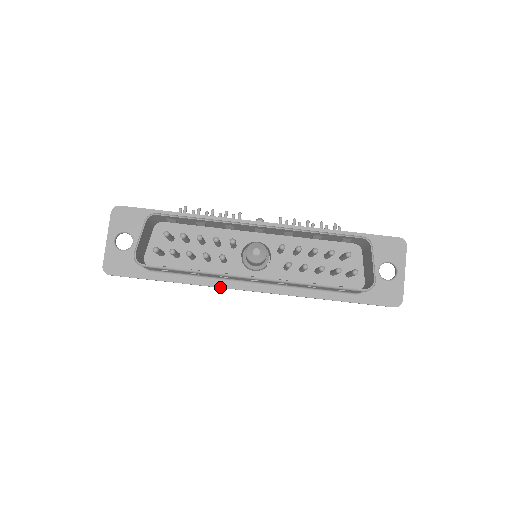
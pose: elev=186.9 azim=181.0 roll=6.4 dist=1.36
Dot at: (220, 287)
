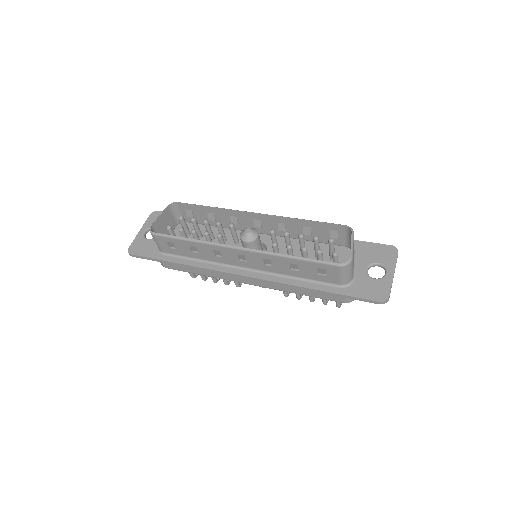
Dot at: (216, 270)
